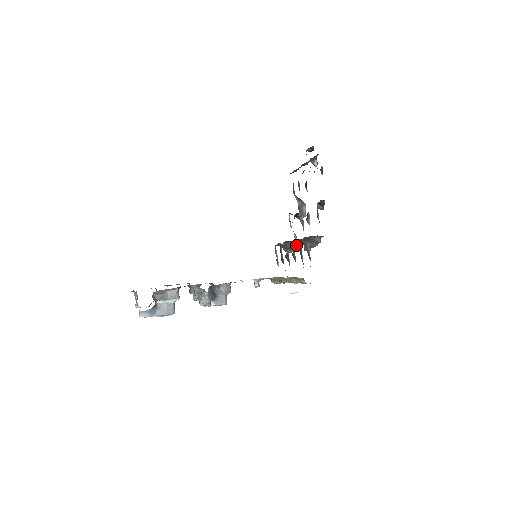
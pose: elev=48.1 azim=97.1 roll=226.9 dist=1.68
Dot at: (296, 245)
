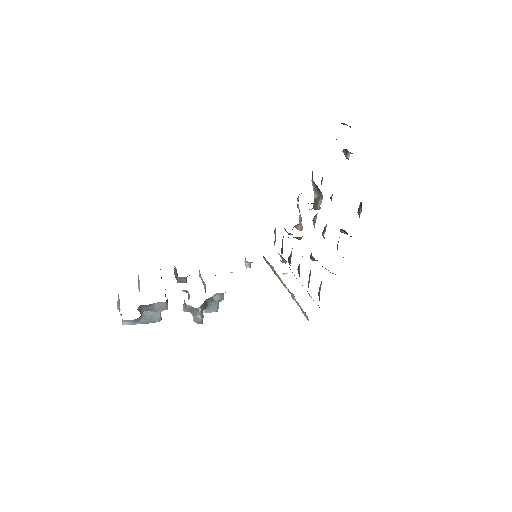
Dot at: (301, 238)
